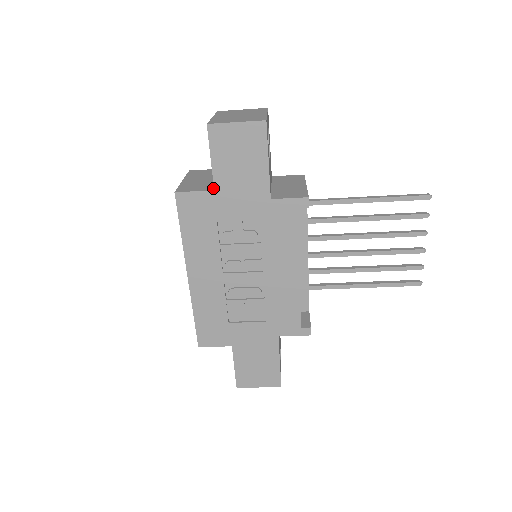
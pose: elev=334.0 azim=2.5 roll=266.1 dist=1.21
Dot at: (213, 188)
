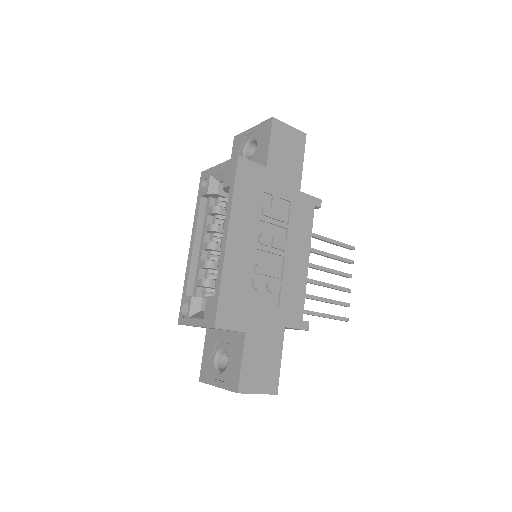
Dot at: (262, 167)
